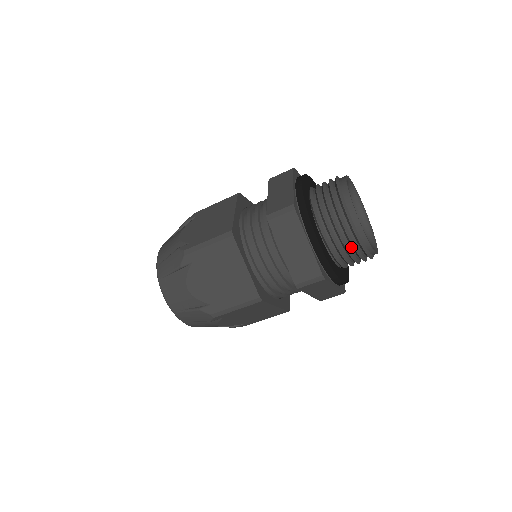
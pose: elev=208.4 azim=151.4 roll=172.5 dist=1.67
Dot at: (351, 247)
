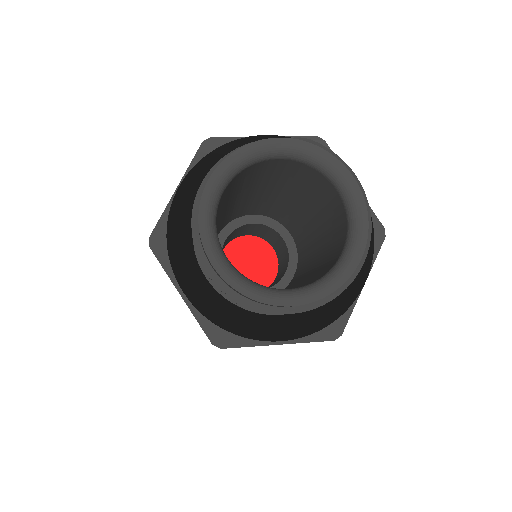
Dot at: occluded
